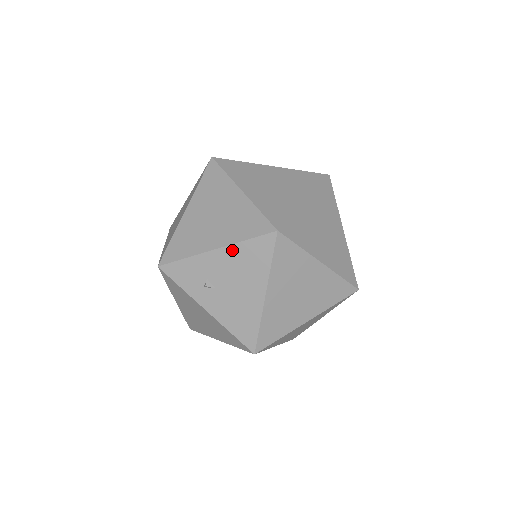
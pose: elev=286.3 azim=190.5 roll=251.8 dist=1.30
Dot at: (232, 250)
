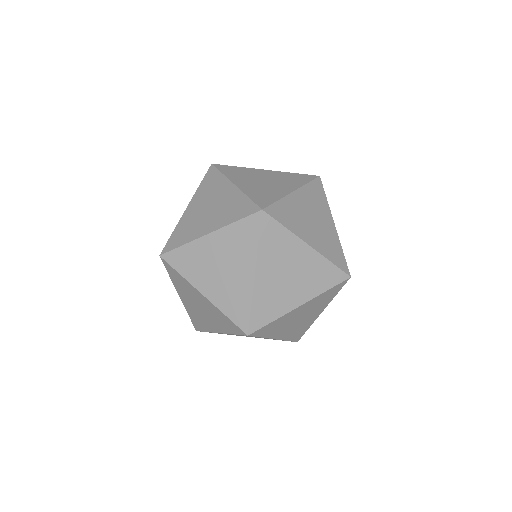
Dot at: occluded
